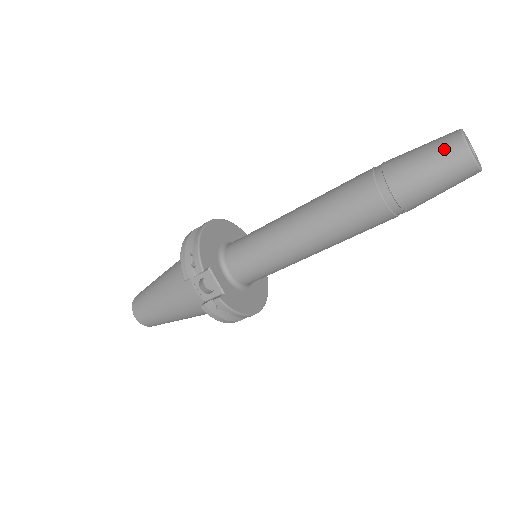
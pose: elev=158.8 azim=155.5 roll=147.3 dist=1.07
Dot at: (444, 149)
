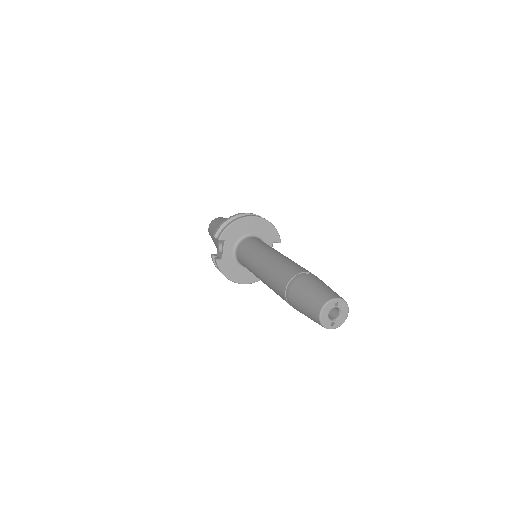
Dot at: (316, 299)
